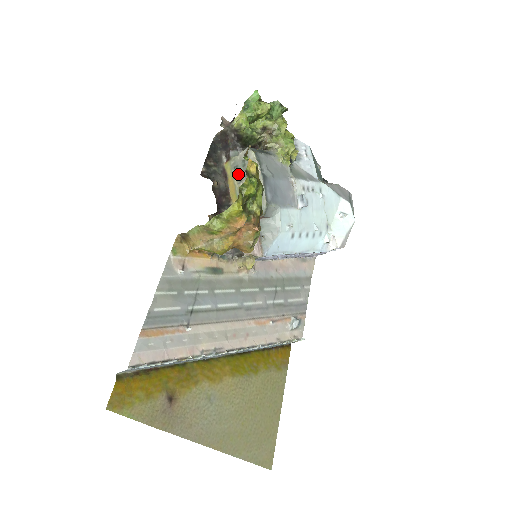
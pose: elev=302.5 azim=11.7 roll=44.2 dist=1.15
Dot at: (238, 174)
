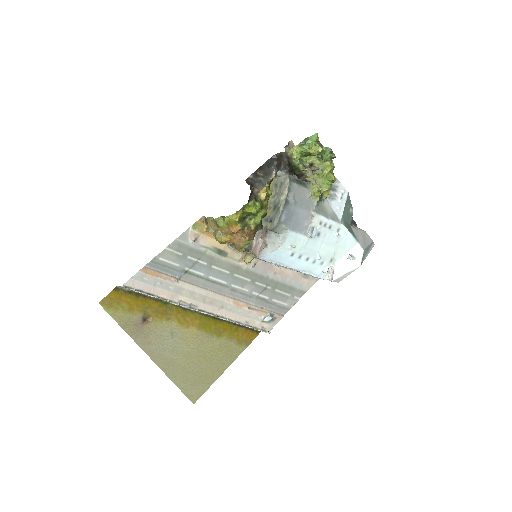
Dot at: (275, 191)
